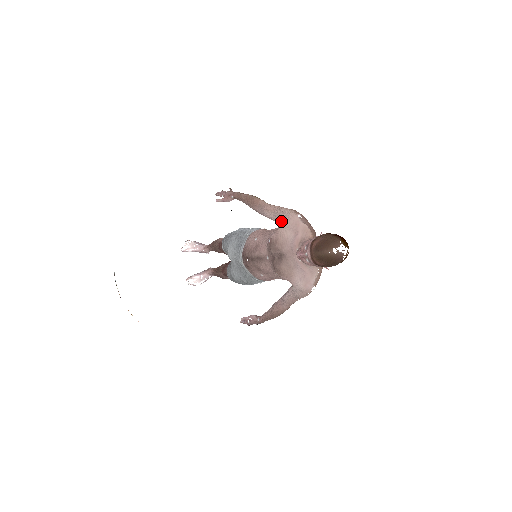
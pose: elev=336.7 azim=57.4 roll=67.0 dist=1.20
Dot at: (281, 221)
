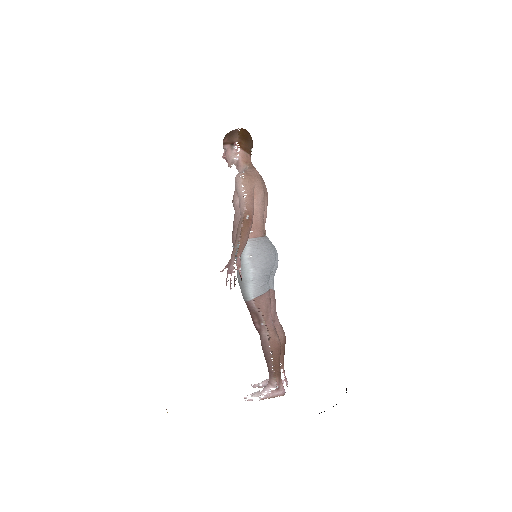
Dot at: occluded
